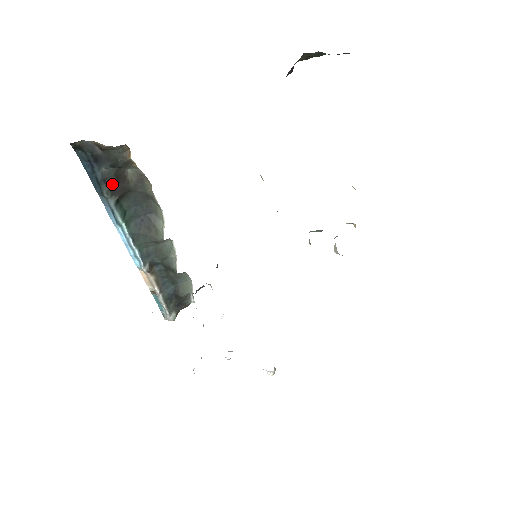
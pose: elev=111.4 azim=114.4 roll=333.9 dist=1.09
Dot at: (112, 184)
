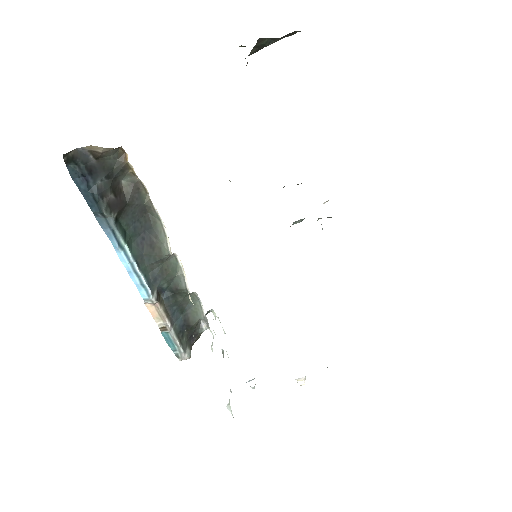
Dot at: (109, 199)
